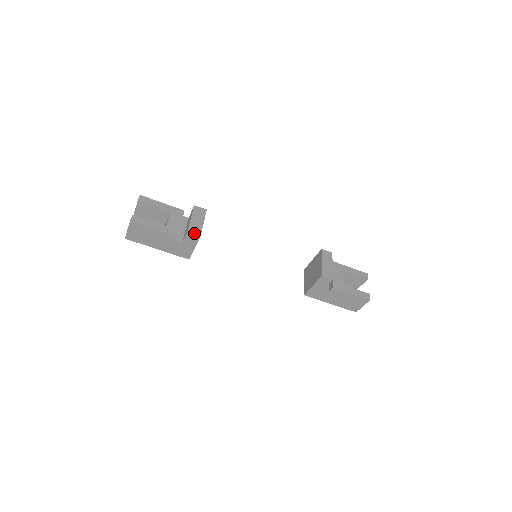
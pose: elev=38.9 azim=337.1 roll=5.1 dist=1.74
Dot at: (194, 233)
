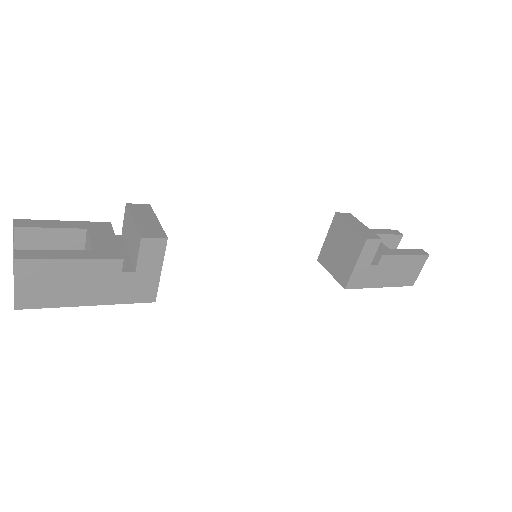
Dot at: (154, 237)
